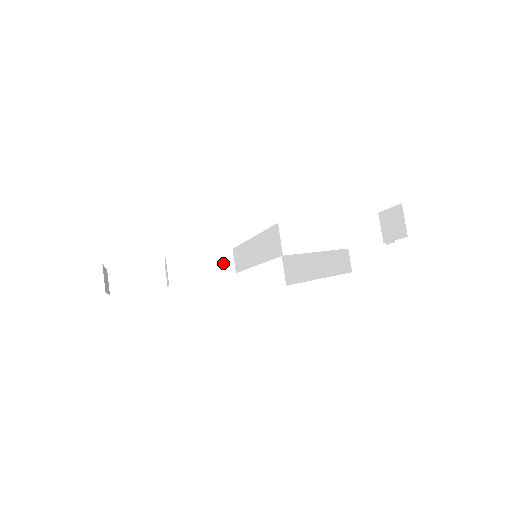
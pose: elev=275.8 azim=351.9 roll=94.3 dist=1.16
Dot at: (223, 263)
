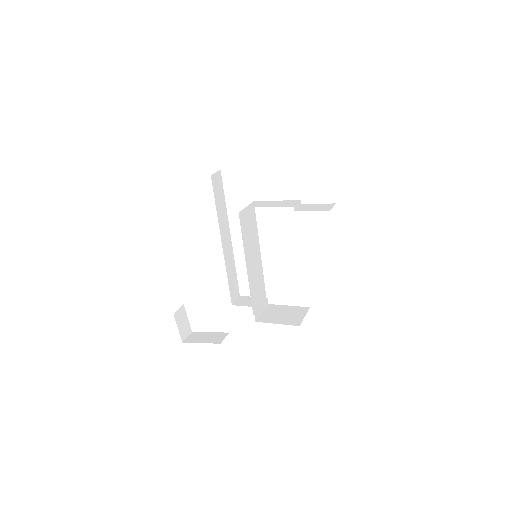
Dot at: occluded
